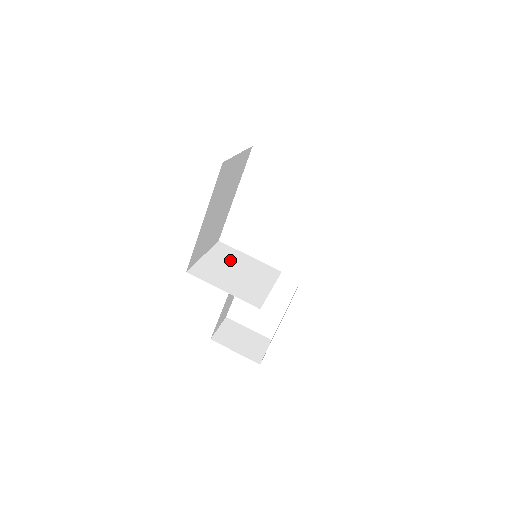
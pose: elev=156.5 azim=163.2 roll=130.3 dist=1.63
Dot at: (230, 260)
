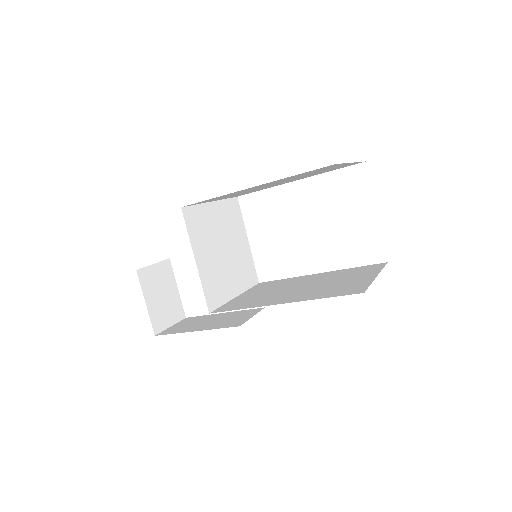
Dot at: (229, 229)
